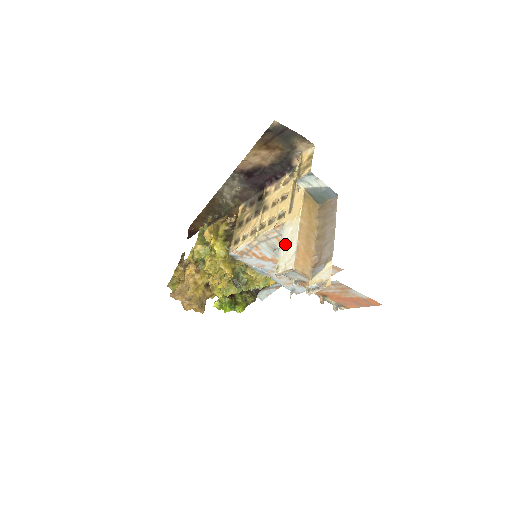
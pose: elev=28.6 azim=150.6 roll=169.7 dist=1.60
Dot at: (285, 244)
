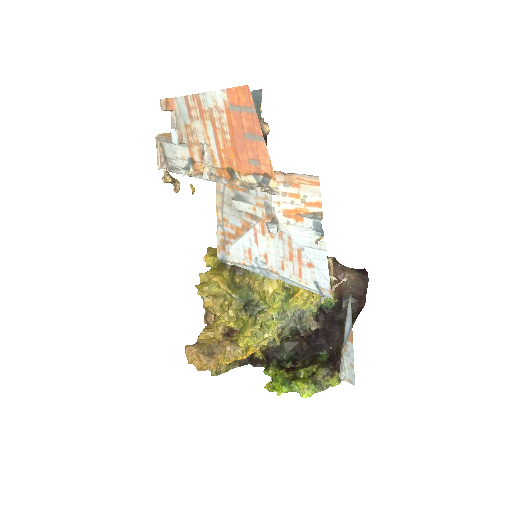
Dot at: occluded
